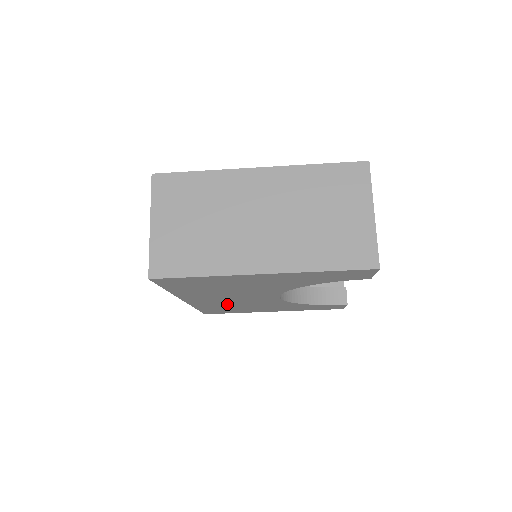
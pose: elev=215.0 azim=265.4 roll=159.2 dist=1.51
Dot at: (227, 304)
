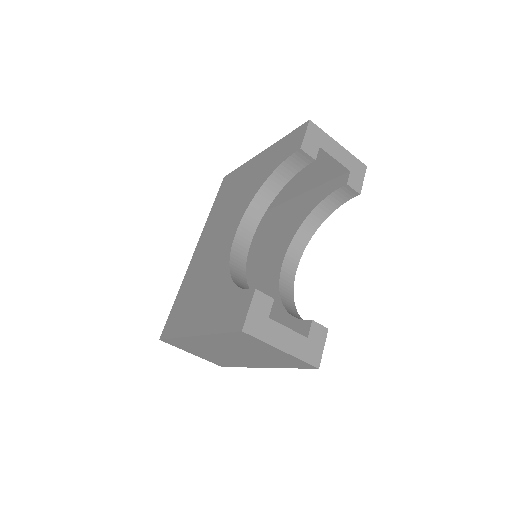
Dot at: occluded
